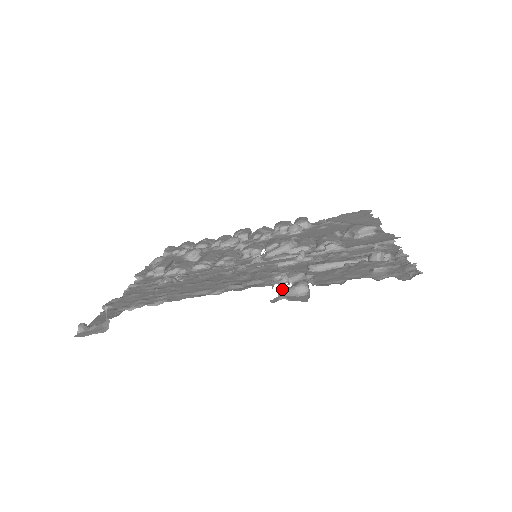
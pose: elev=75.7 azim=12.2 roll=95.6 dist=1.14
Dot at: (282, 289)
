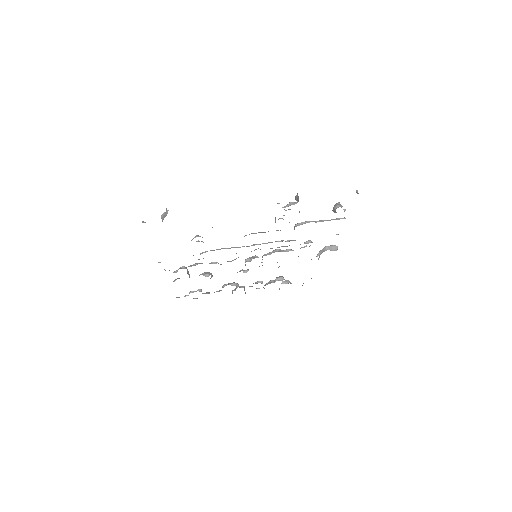
Dot at: occluded
